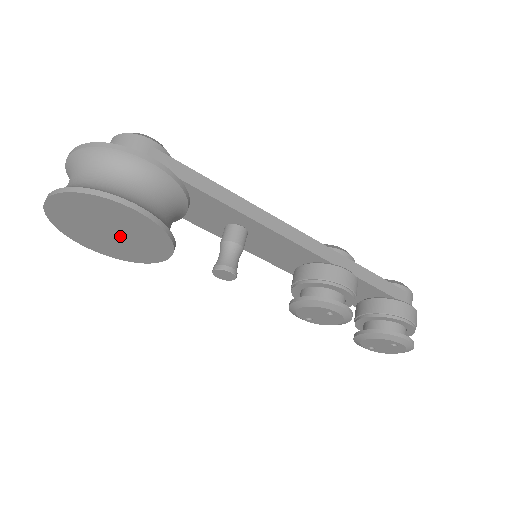
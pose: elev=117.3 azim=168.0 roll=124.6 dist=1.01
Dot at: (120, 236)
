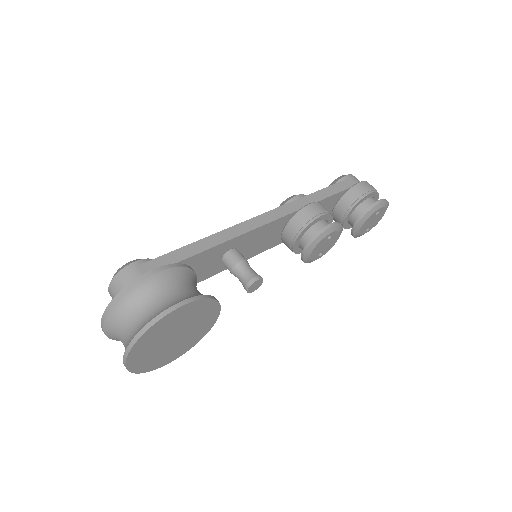
Dot at: (183, 333)
